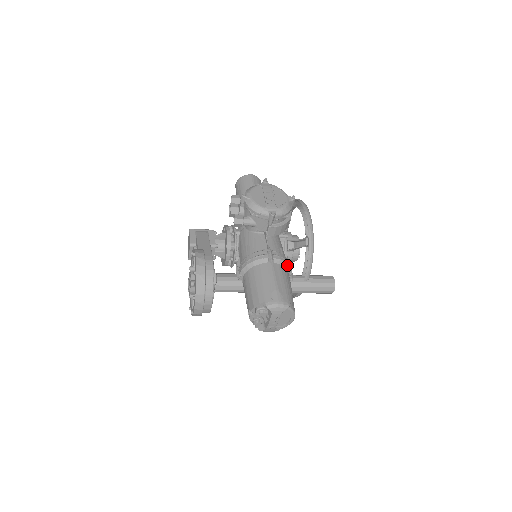
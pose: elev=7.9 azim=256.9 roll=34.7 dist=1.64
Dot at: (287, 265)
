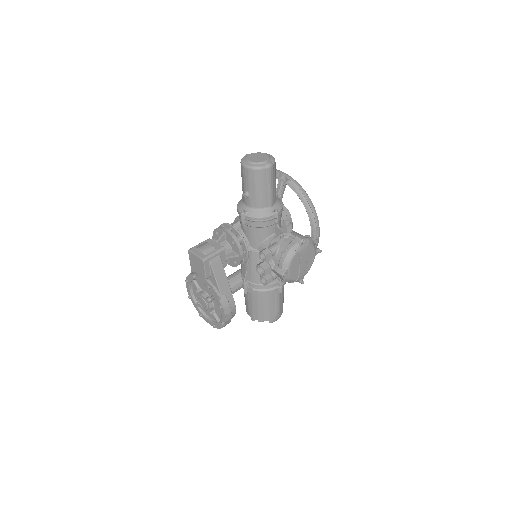
Dot at: occluded
